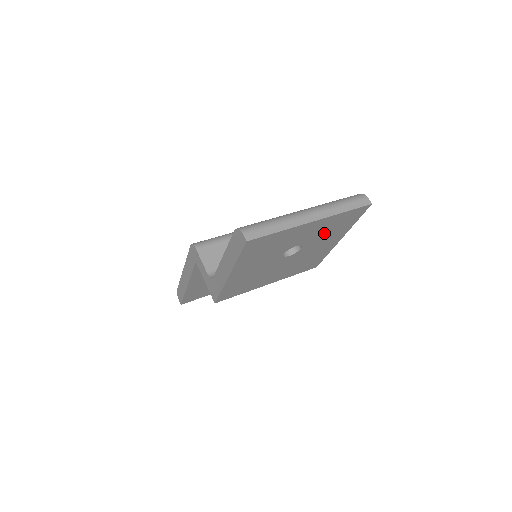
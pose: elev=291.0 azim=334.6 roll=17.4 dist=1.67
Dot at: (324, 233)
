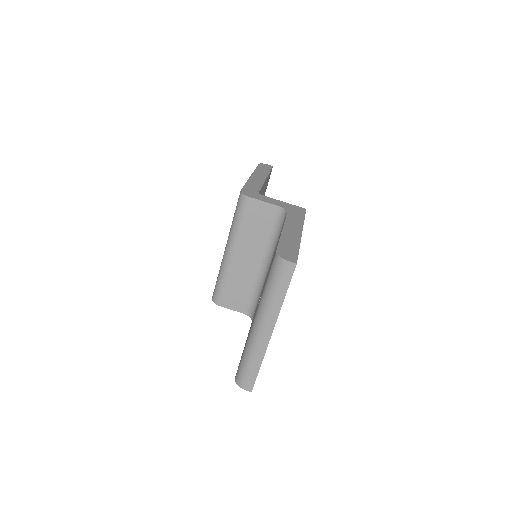
Dot at: occluded
